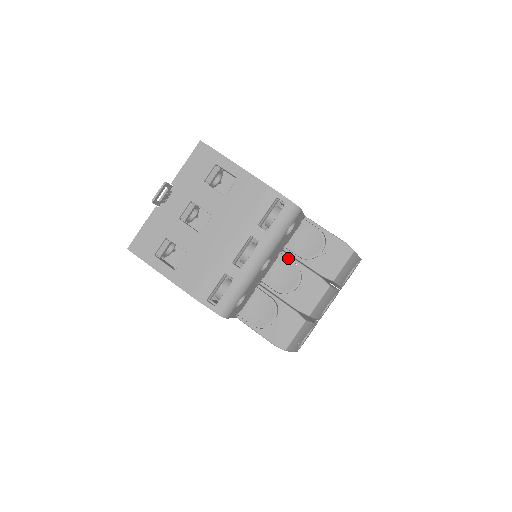
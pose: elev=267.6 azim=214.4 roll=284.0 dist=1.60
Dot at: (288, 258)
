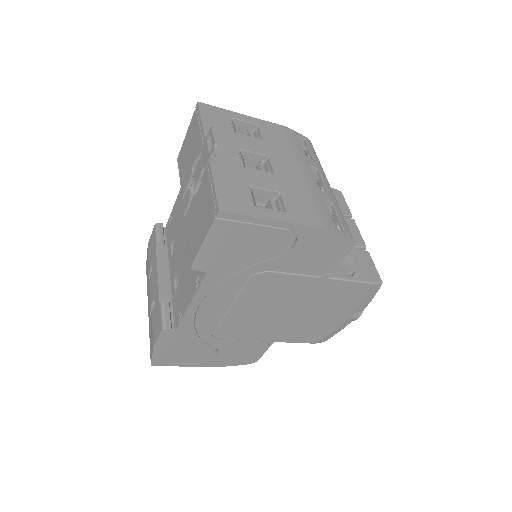
Dot at: occluded
